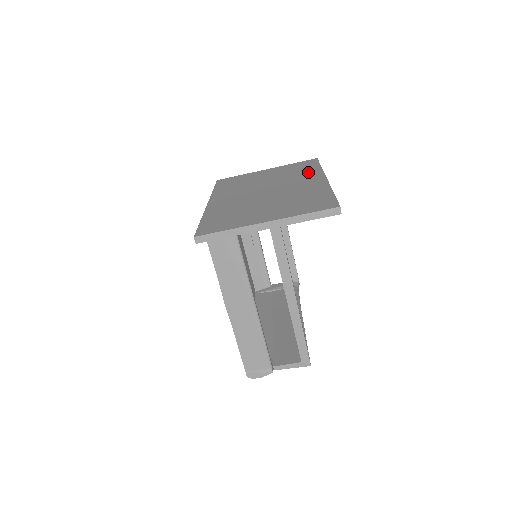
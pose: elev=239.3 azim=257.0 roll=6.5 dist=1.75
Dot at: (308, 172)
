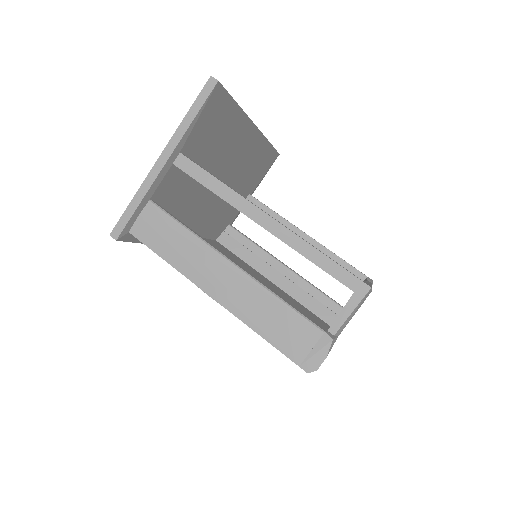
Dot at: occluded
